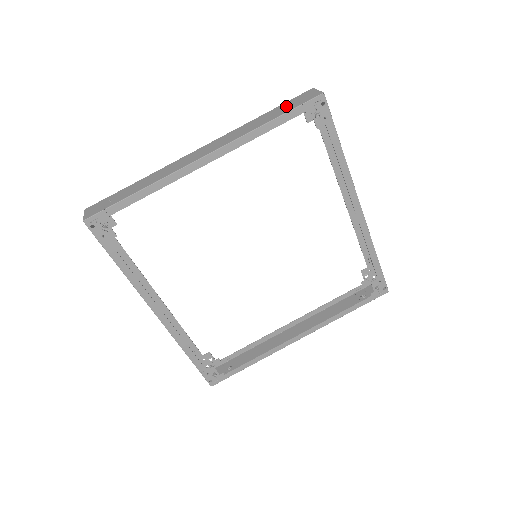
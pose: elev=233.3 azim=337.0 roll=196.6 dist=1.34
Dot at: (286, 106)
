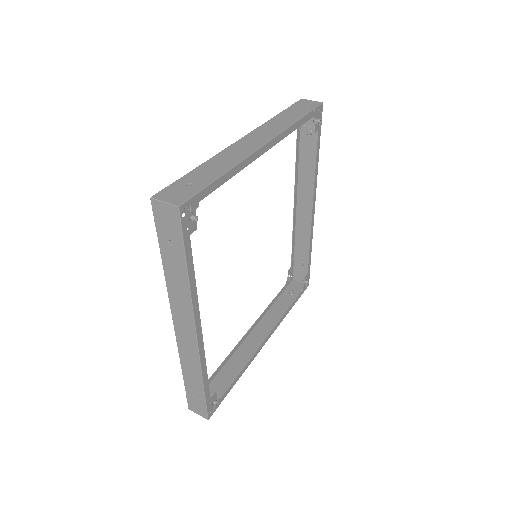
Dot at: (297, 109)
